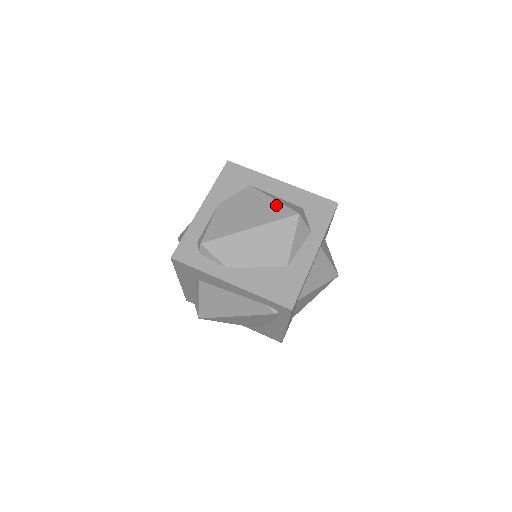
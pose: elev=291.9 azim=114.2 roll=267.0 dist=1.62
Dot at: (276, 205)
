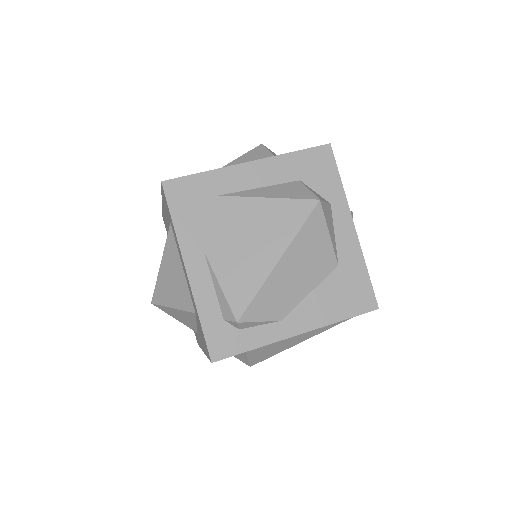
Dot at: (280, 205)
